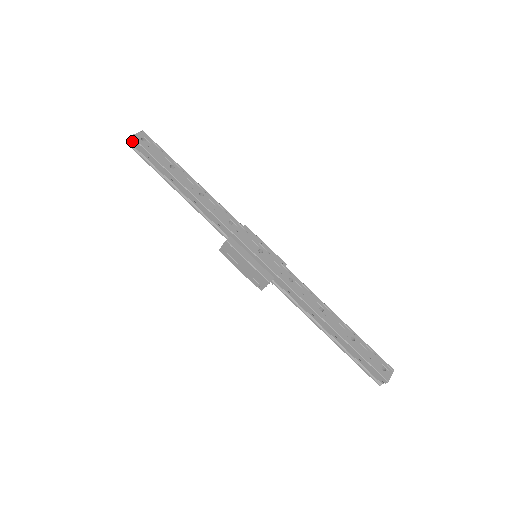
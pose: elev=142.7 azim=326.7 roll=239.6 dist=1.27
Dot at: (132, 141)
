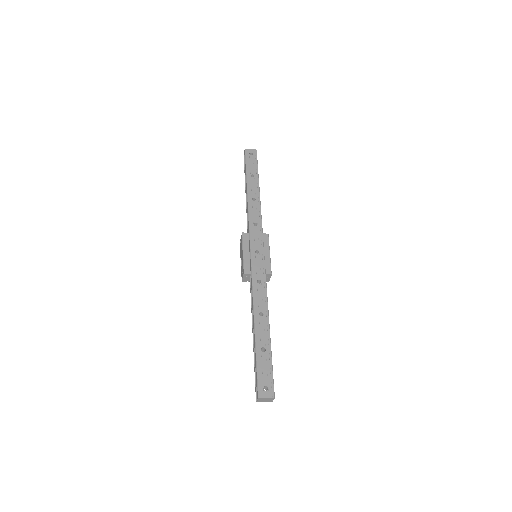
Dot at: (244, 153)
